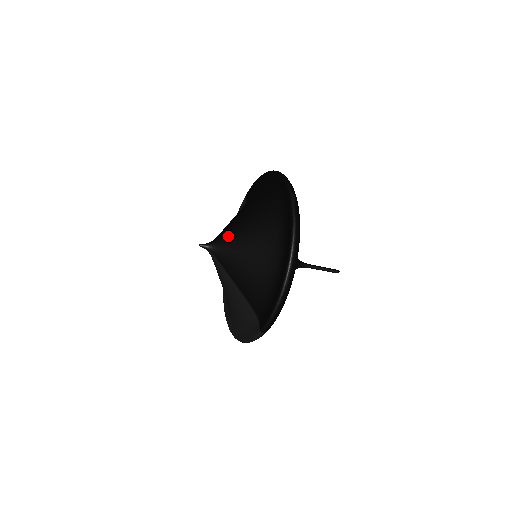
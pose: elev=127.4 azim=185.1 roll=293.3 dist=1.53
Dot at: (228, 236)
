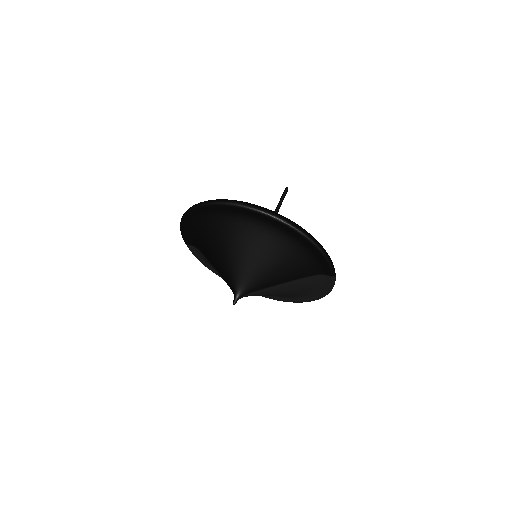
Dot at: (237, 275)
